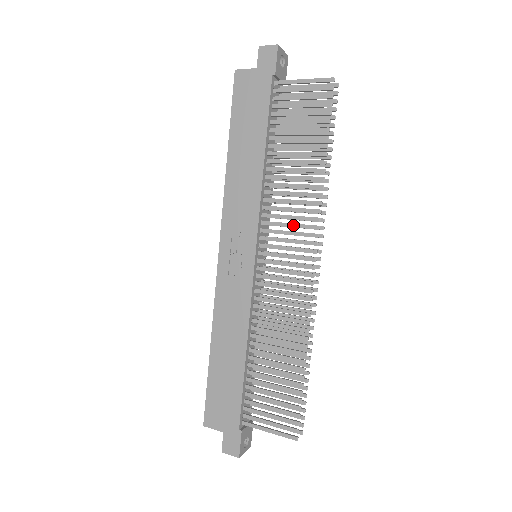
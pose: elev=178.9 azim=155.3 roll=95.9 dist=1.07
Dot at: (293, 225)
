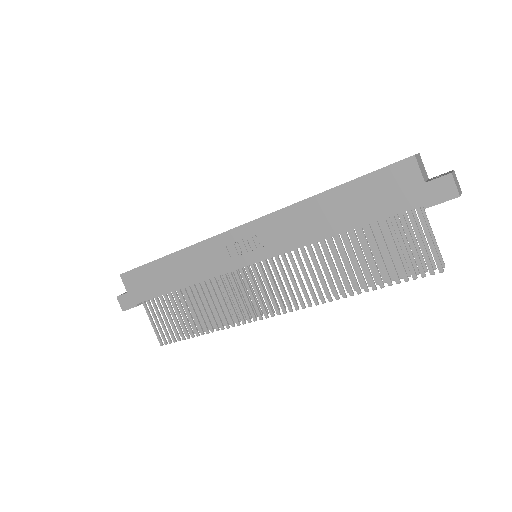
Dot at: (295, 285)
